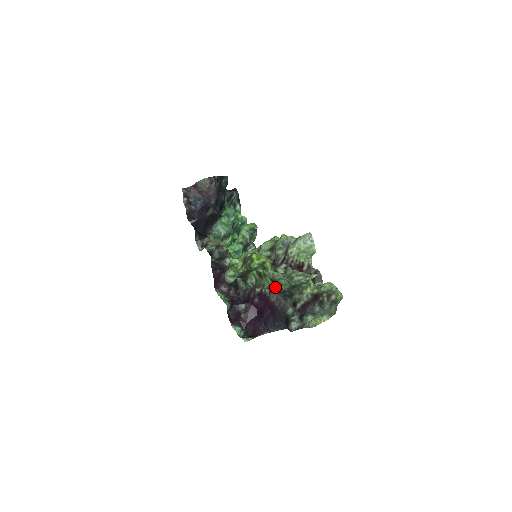
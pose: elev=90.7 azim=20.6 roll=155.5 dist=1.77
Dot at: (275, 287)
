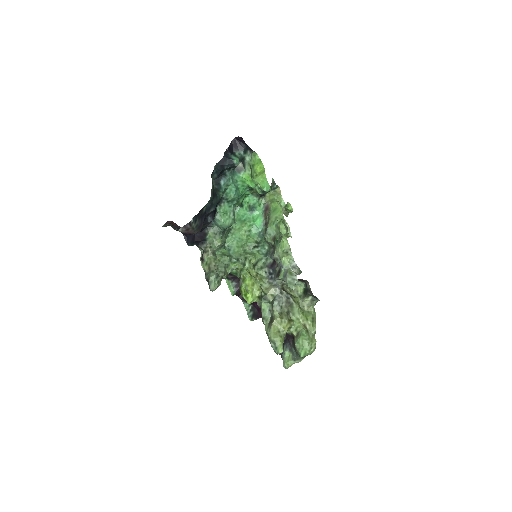
Dot at: occluded
